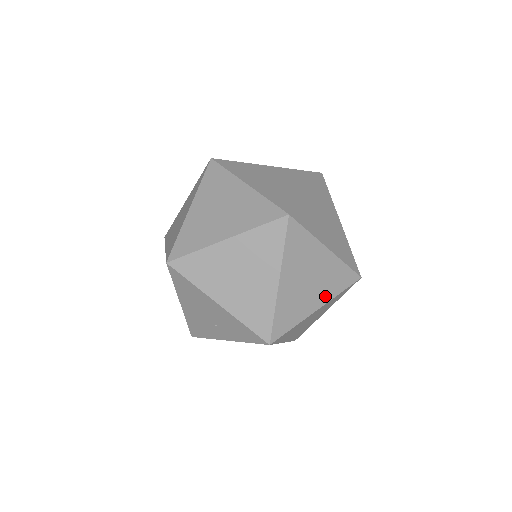
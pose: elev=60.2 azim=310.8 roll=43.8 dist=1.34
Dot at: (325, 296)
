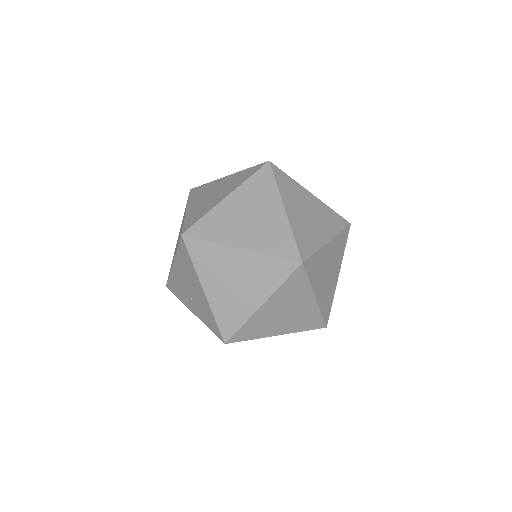
Dot at: (290, 329)
